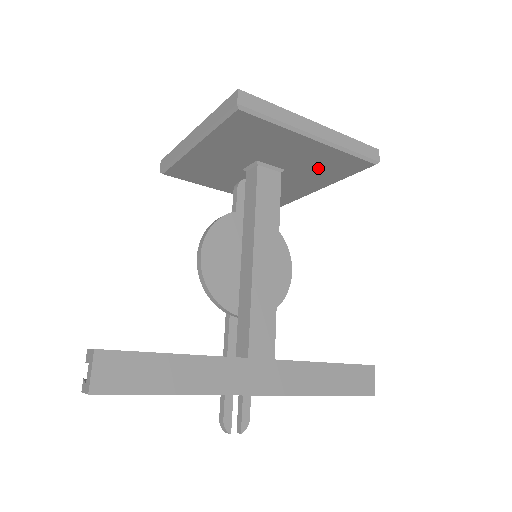
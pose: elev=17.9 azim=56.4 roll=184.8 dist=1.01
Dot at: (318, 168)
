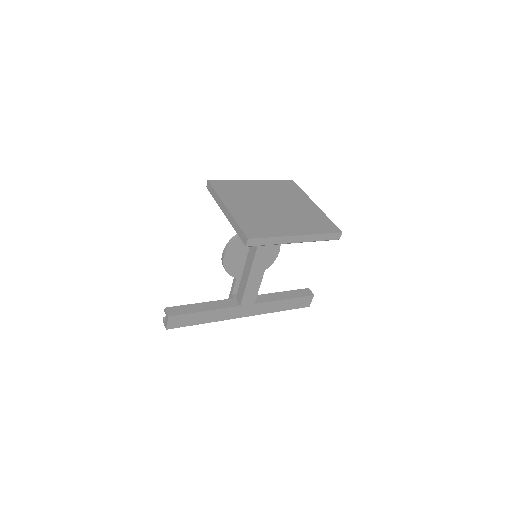
Dot at: occluded
